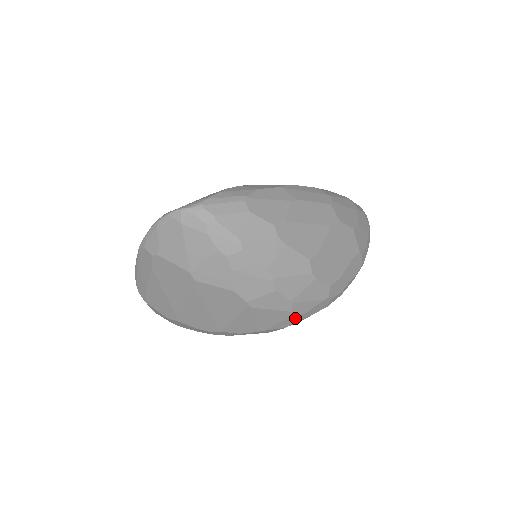
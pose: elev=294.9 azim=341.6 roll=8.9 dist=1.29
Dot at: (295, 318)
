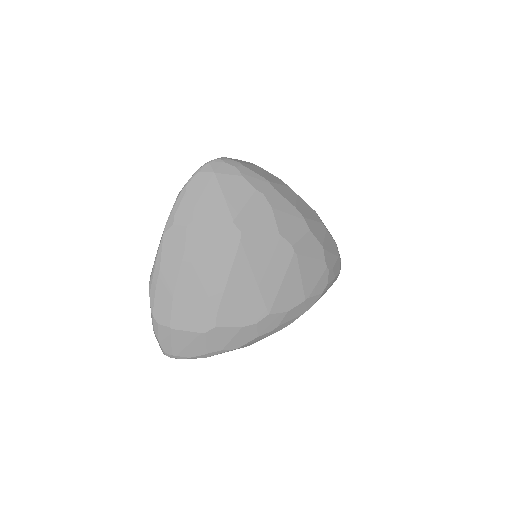
Dot at: (328, 274)
